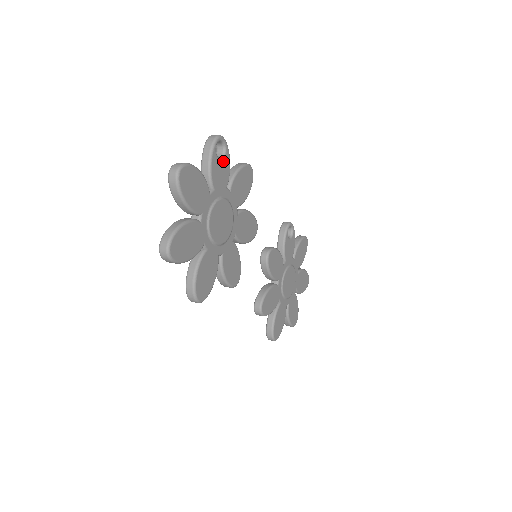
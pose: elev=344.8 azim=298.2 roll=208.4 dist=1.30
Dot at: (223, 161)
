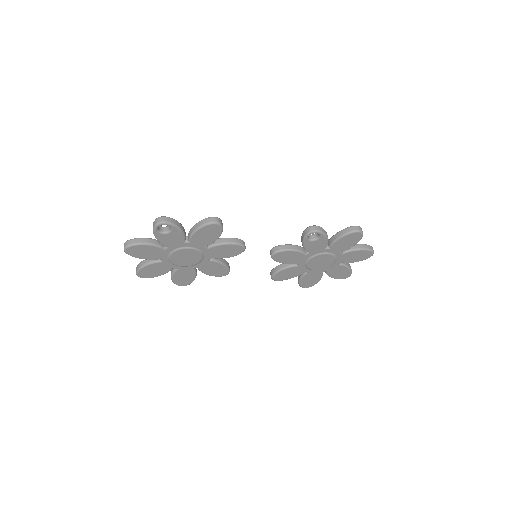
Dot at: (171, 233)
